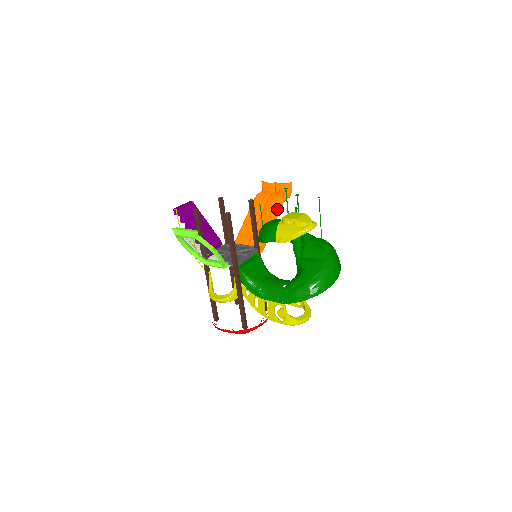
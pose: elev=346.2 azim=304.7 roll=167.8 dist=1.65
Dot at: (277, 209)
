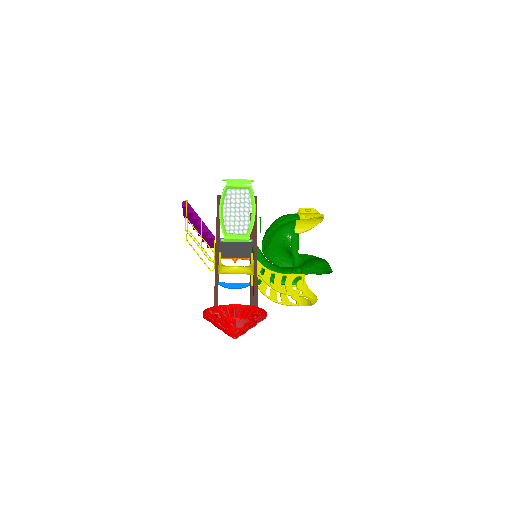
Dot at: occluded
